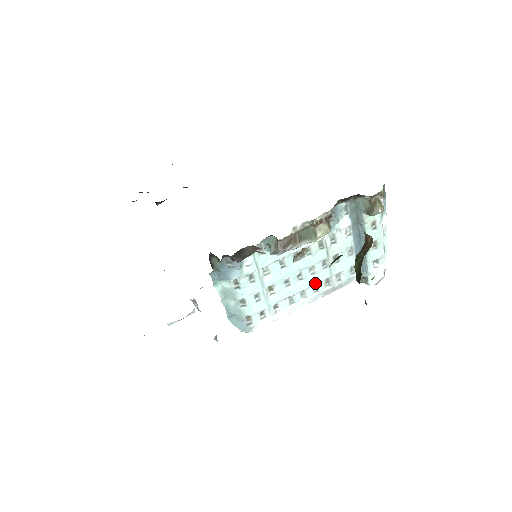
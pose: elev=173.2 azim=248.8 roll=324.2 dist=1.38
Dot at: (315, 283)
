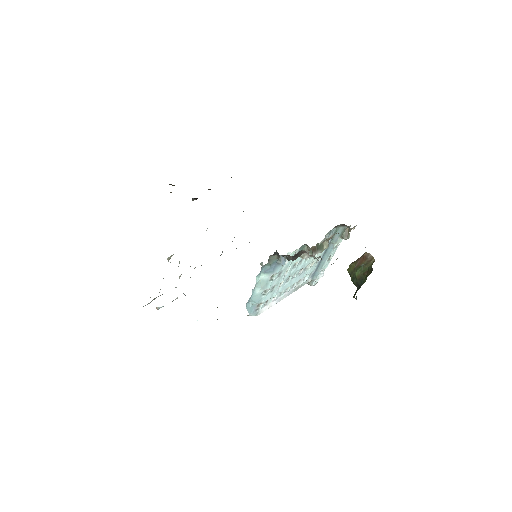
Dot at: (296, 281)
